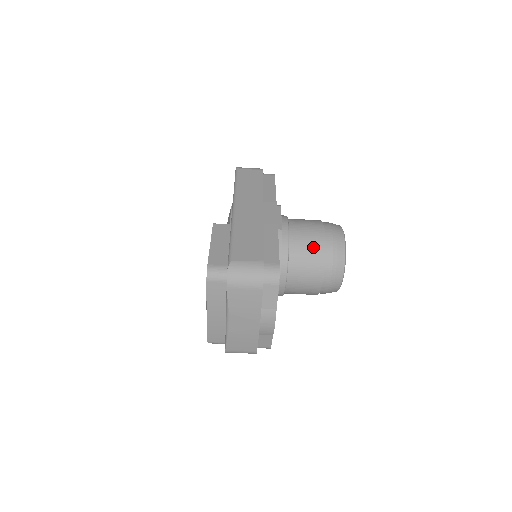
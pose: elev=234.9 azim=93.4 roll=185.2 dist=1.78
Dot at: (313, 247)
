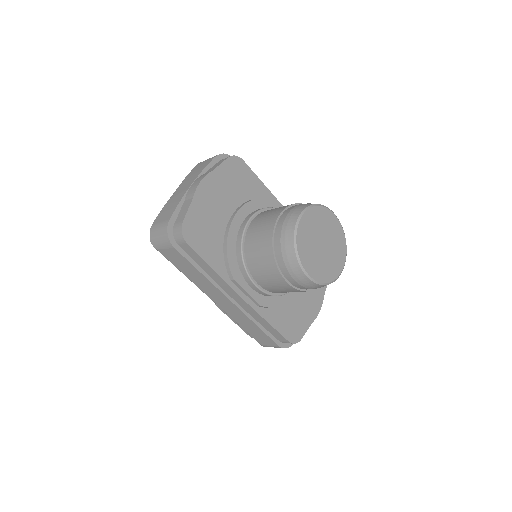
Dot at: occluded
